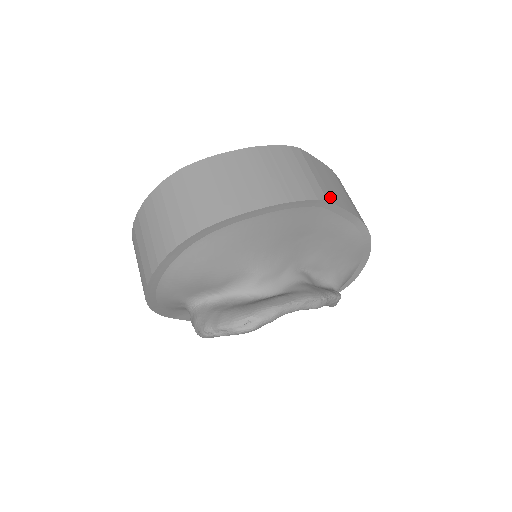
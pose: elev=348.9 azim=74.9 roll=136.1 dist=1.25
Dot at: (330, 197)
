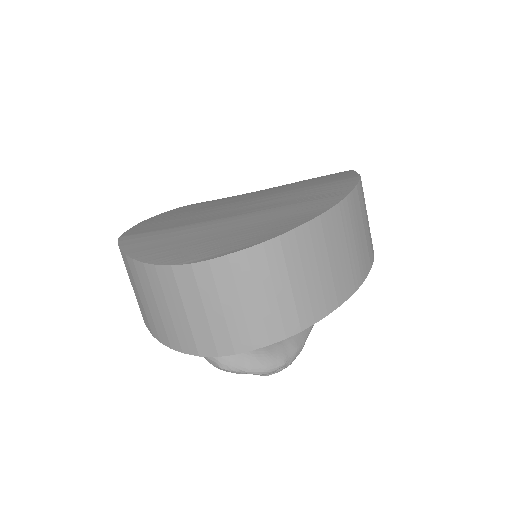
Dot at: occluded
